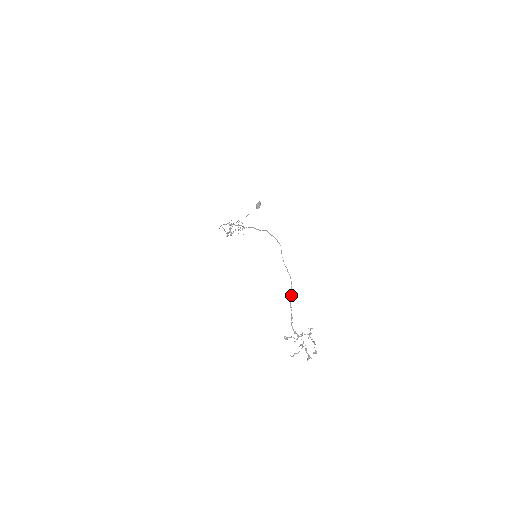
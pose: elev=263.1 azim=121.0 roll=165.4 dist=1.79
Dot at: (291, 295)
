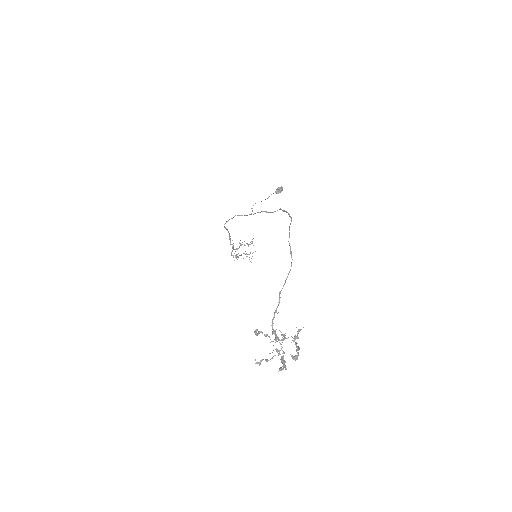
Dot at: (285, 281)
